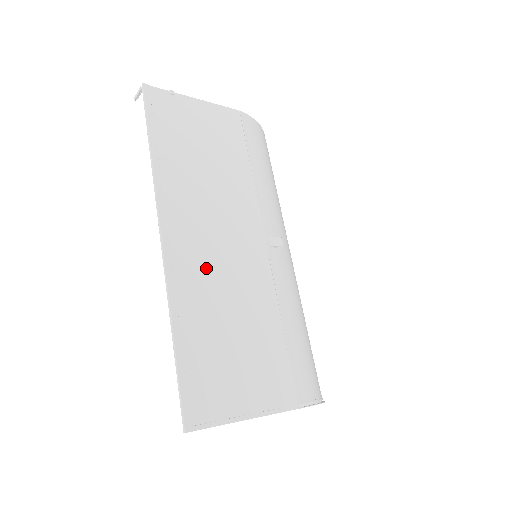
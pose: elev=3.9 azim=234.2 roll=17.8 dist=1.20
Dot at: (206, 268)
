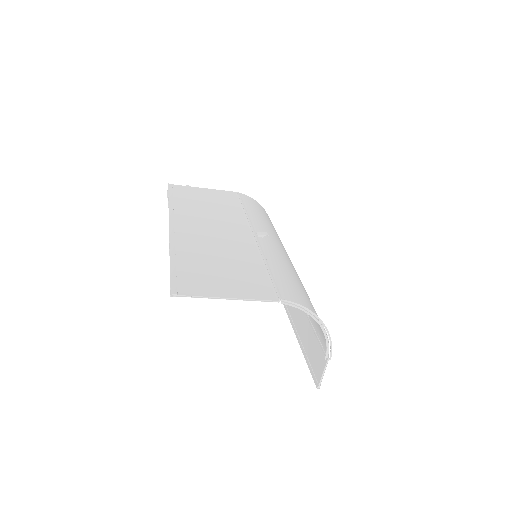
Dot at: (201, 239)
